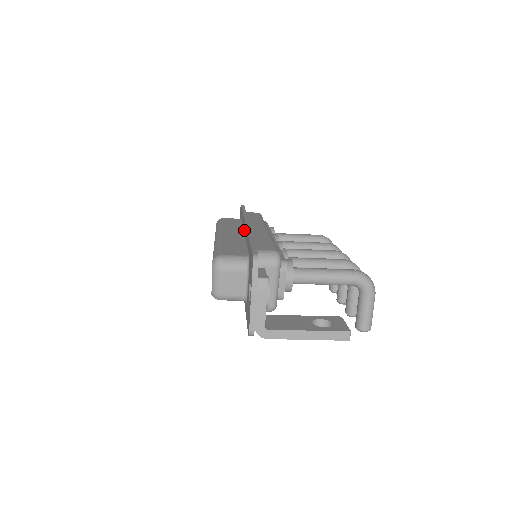
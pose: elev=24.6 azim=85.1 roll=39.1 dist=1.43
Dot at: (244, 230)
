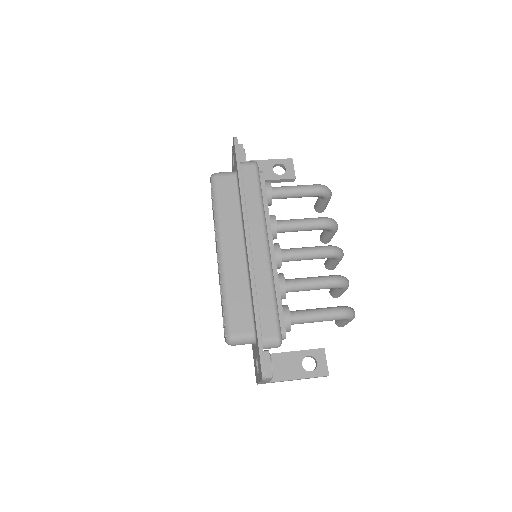
Dot at: (245, 245)
